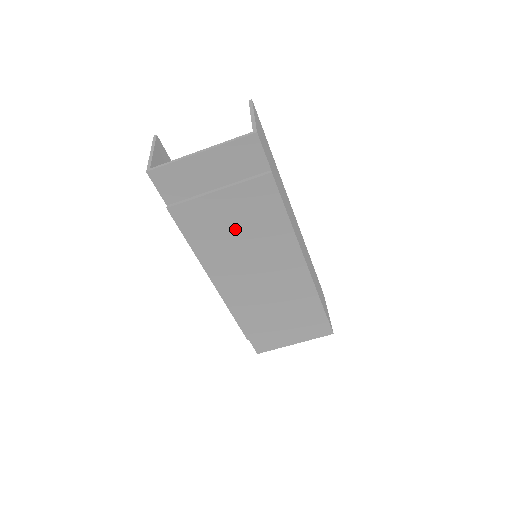
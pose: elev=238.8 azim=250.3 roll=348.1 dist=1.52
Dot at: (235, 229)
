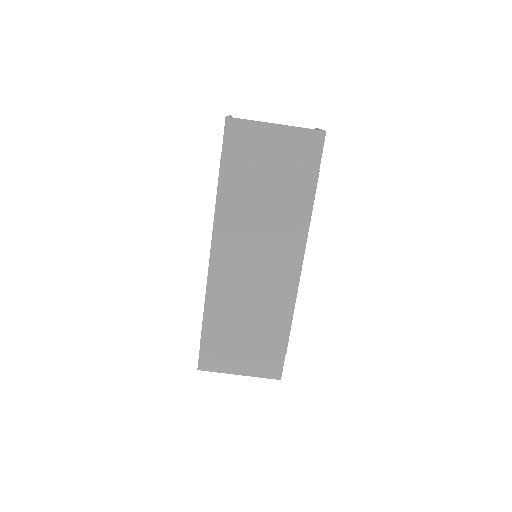
Dot at: (262, 208)
